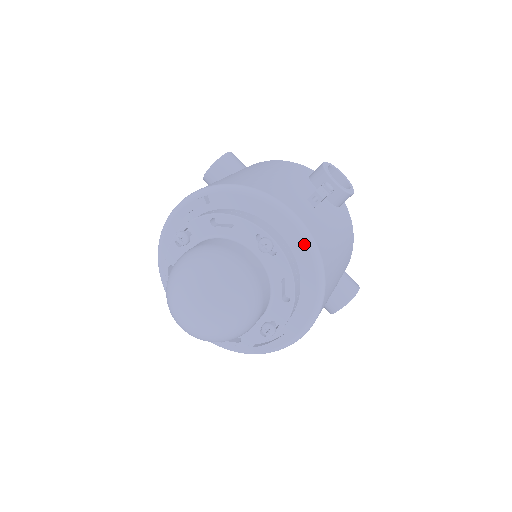
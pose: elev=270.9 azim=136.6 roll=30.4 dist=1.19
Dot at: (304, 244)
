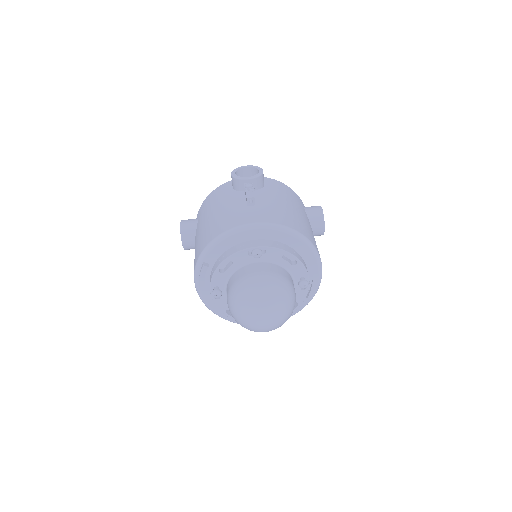
Dot at: (272, 231)
